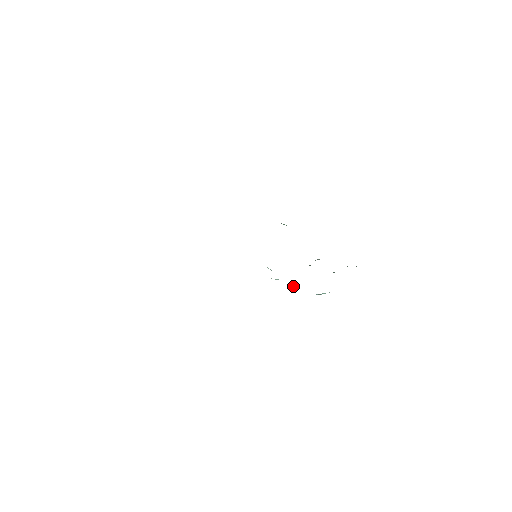
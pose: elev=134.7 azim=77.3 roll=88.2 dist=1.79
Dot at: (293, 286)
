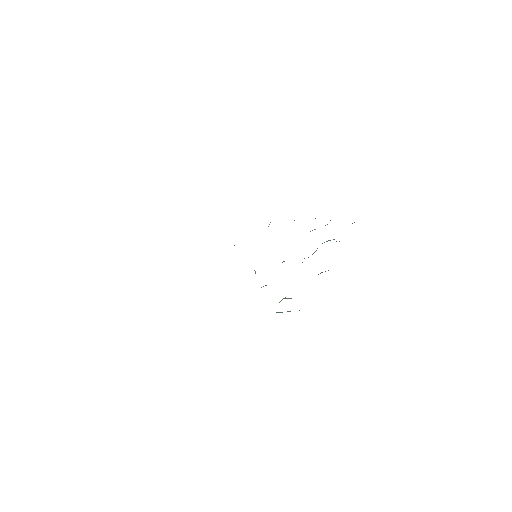
Dot at: occluded
